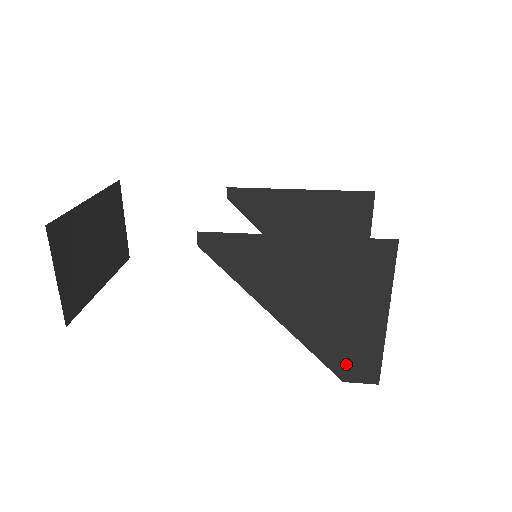
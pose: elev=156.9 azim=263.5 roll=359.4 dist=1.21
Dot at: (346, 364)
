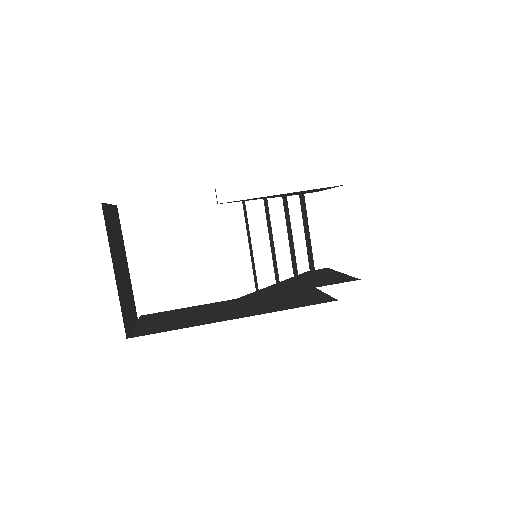
Dot at: occluded
